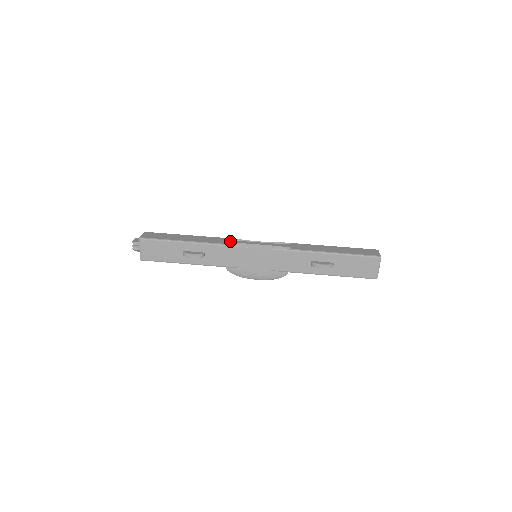
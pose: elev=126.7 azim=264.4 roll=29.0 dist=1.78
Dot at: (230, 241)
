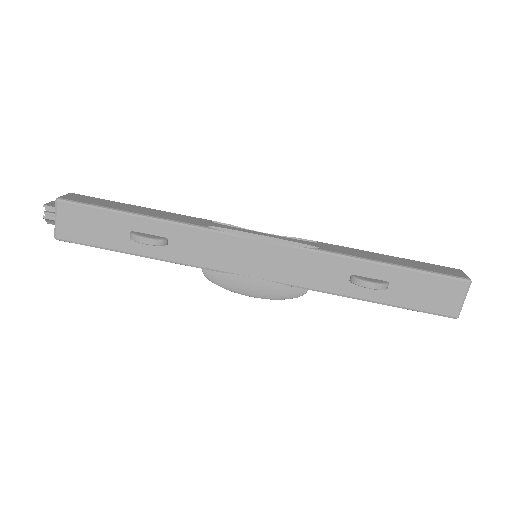
Dot at: (215, 224)
